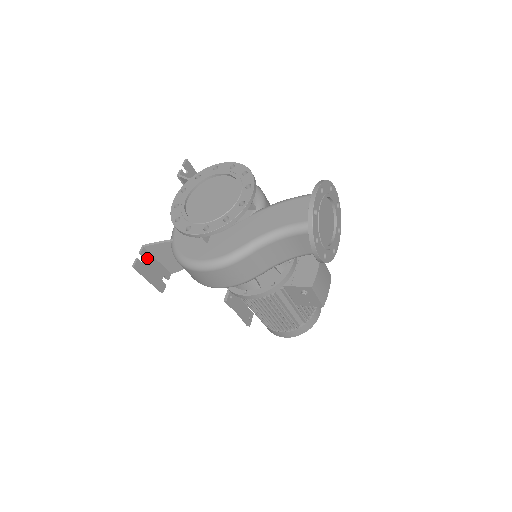
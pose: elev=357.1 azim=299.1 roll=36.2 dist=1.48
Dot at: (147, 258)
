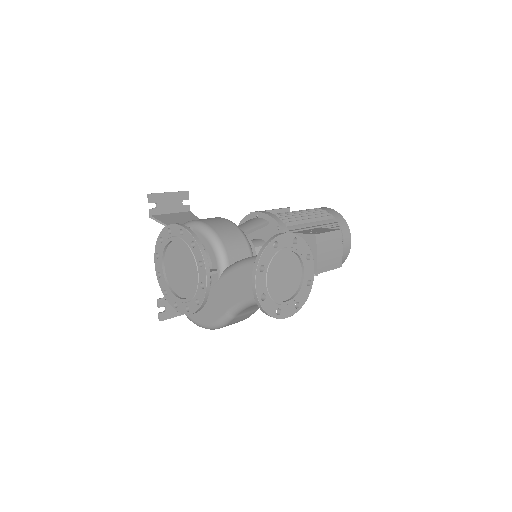
Dot at: (167, 305)
